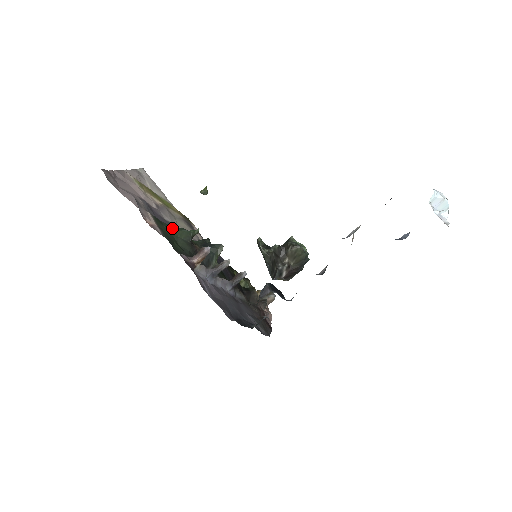
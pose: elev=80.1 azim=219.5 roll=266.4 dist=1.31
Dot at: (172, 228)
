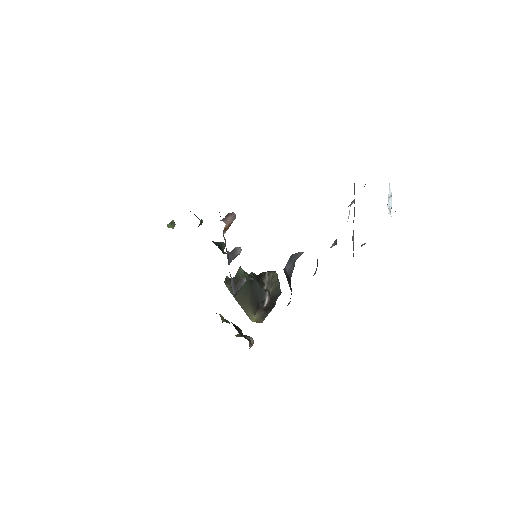
Dot at: occluded
